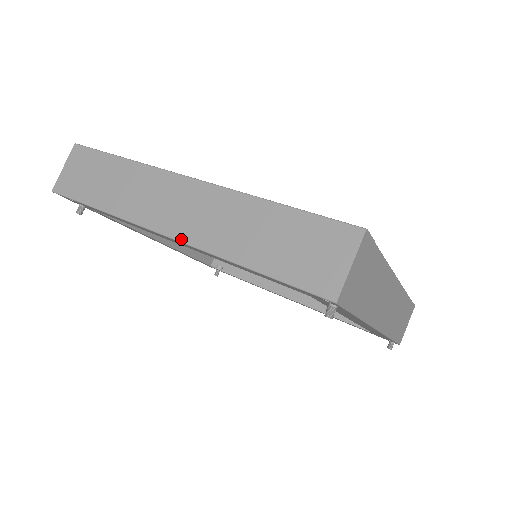
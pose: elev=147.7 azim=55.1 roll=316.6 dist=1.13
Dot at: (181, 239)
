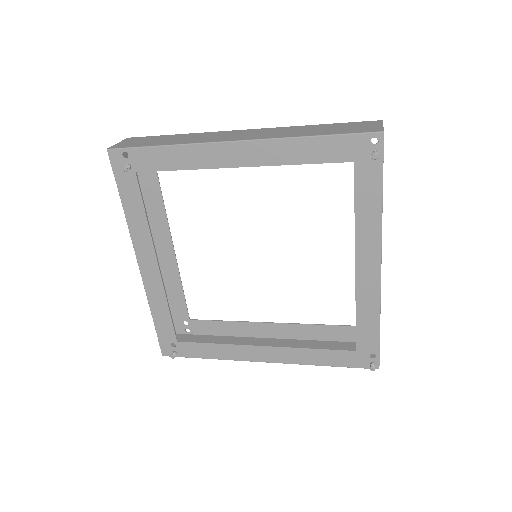
Dot at: (250, 139)
